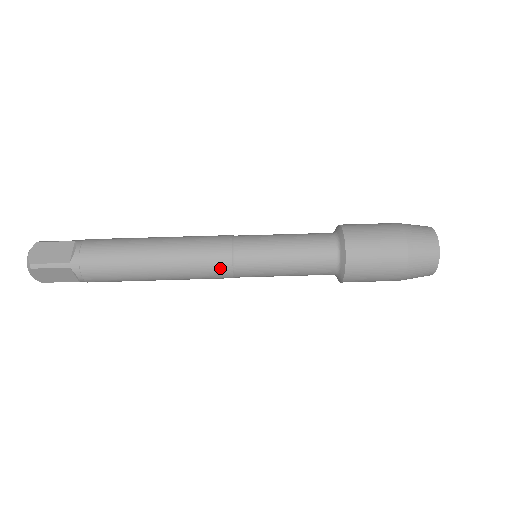
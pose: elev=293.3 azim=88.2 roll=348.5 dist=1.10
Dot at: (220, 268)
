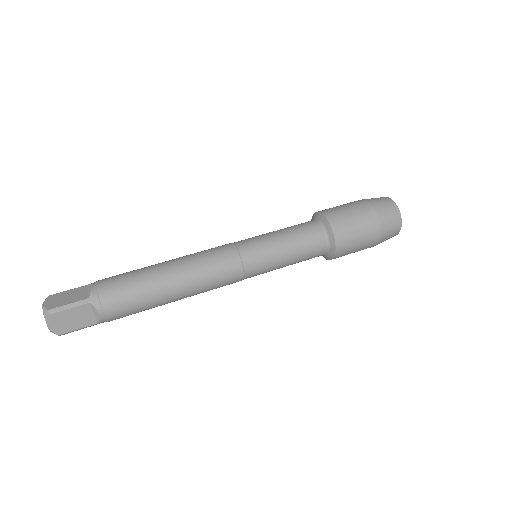
Dot at: (231, 266)
